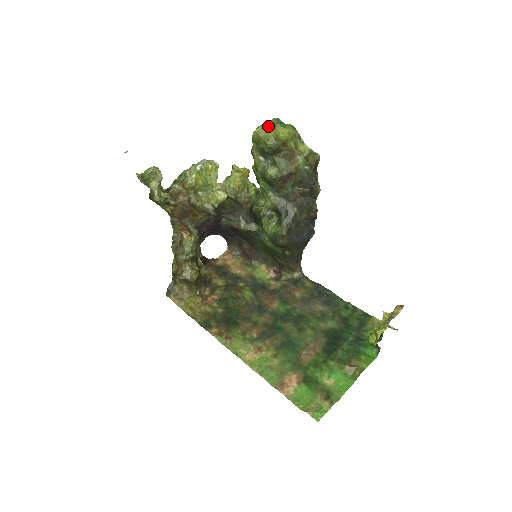
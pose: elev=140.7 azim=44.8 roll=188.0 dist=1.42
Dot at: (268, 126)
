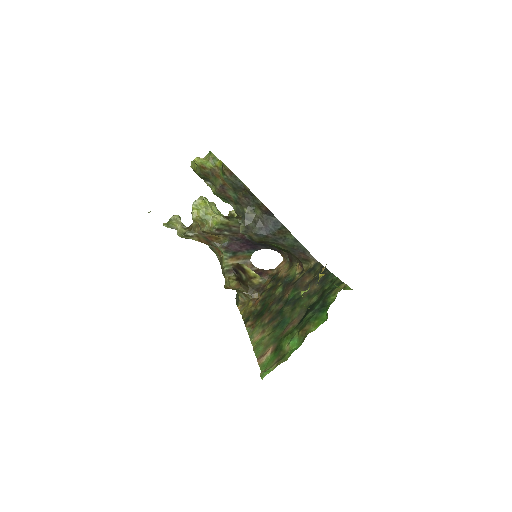
Dot at: (193, 160)
